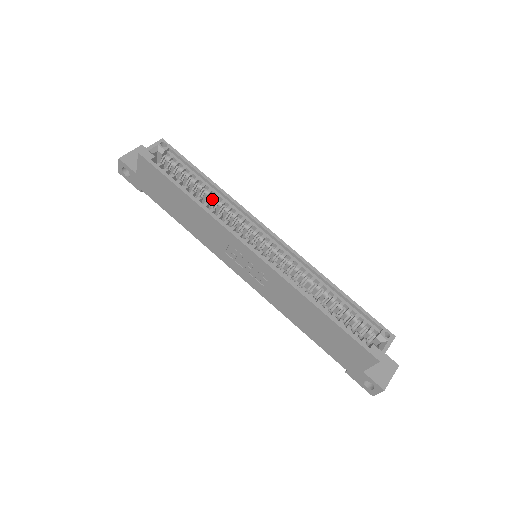
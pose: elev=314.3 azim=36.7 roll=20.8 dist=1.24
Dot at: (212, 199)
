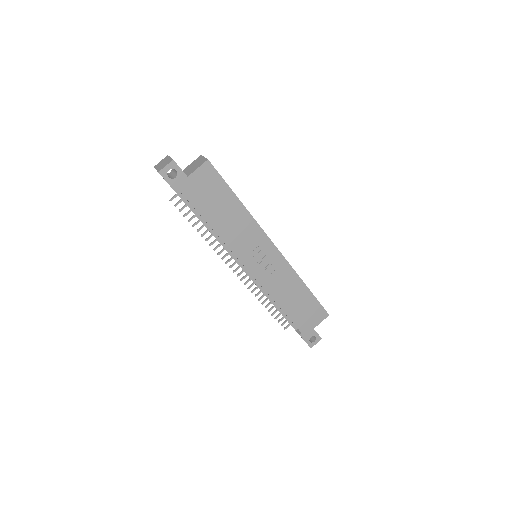
Dot at: occluded
